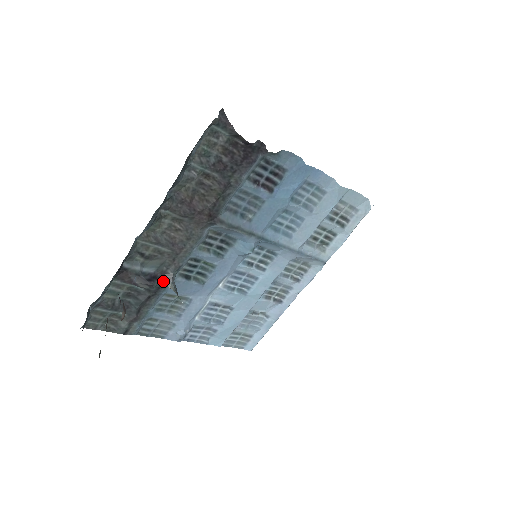
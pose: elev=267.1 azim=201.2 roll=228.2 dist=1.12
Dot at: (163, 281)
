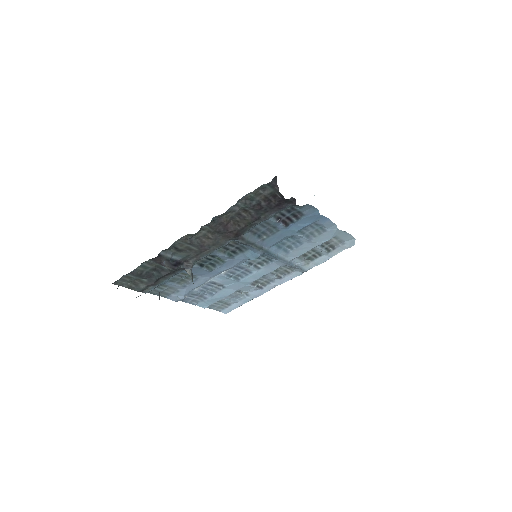
Dot at: (184, 267)
